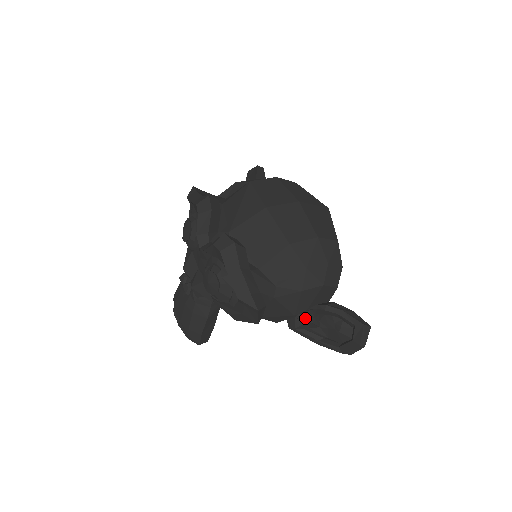
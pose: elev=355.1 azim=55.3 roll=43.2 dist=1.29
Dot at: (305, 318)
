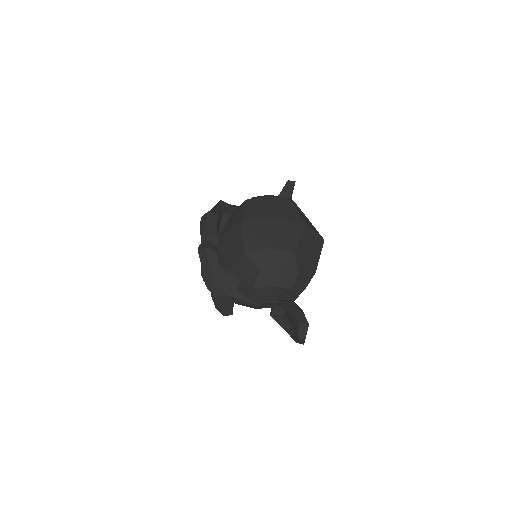
Dot at: (279, 309)
